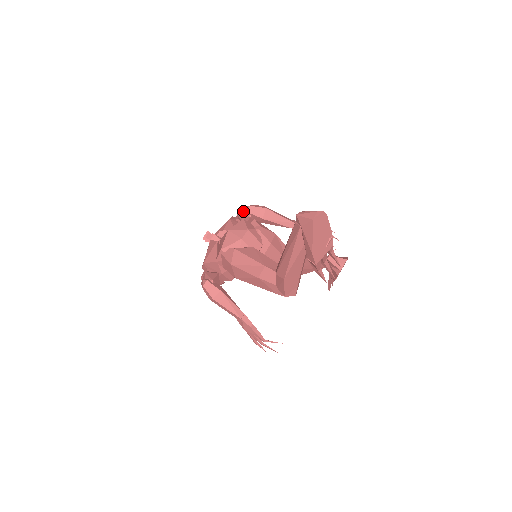
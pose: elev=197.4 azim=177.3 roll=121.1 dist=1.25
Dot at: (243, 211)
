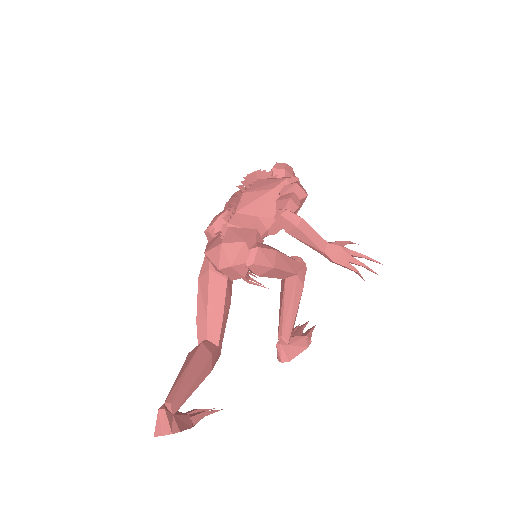
Dot at: (278, 206)
